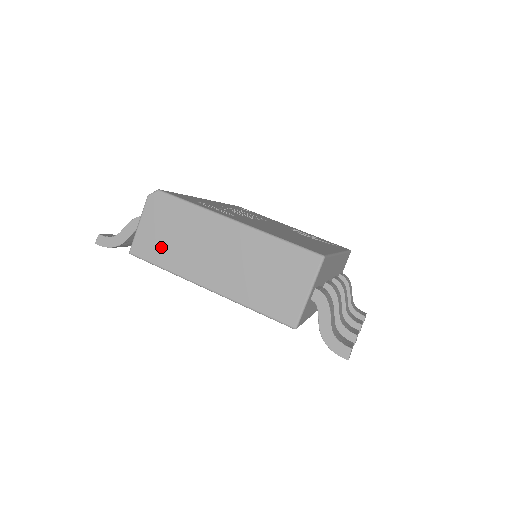
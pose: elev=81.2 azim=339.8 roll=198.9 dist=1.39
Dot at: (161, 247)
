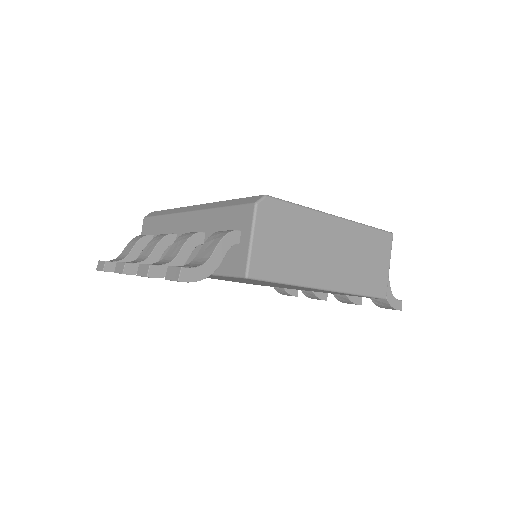
Dot at: (280, 260)
